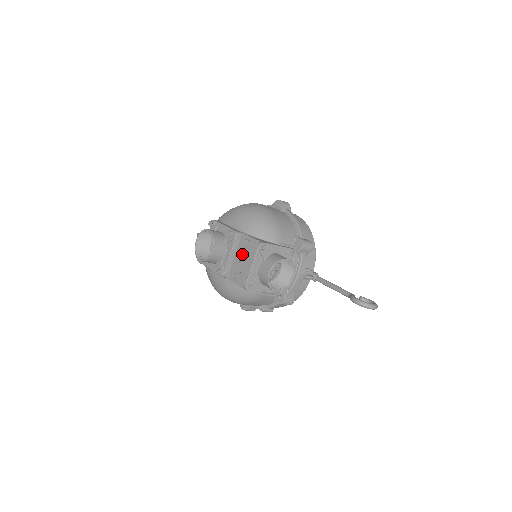
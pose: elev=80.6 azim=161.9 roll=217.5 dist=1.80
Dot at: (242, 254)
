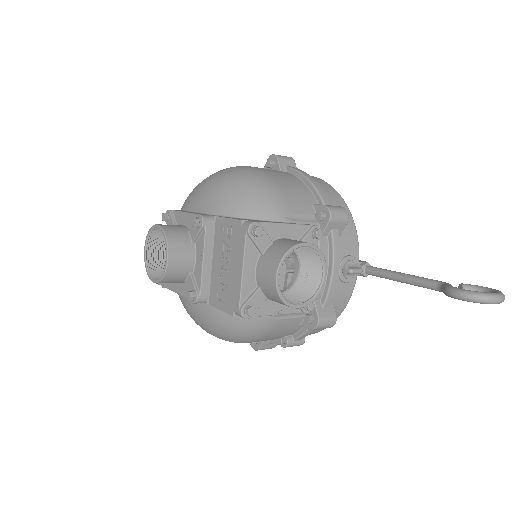
Dot at: (222, 253)
